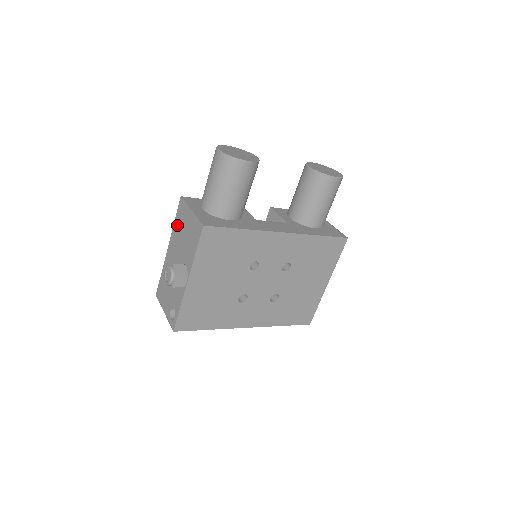
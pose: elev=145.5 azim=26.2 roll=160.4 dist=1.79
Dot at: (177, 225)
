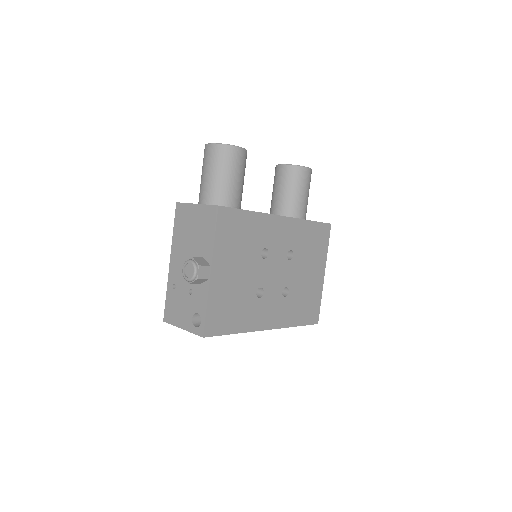
Dot at: (178, 231)
